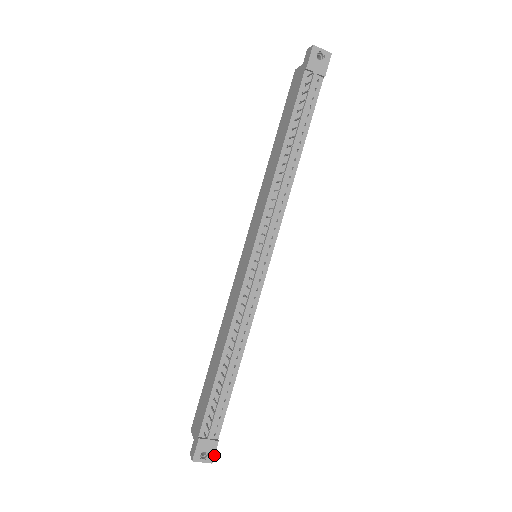
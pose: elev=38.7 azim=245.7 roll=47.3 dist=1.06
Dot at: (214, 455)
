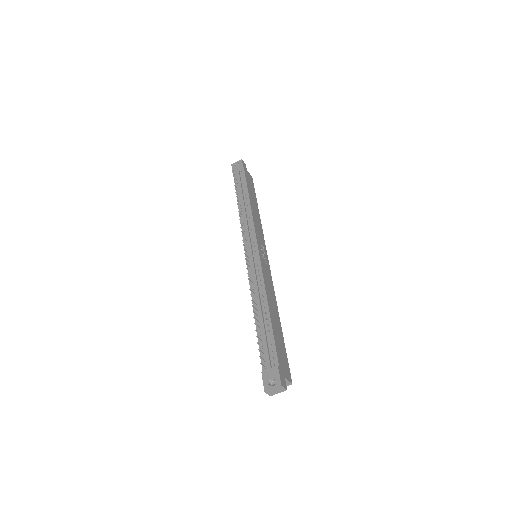
Dot at: (280, 378)
